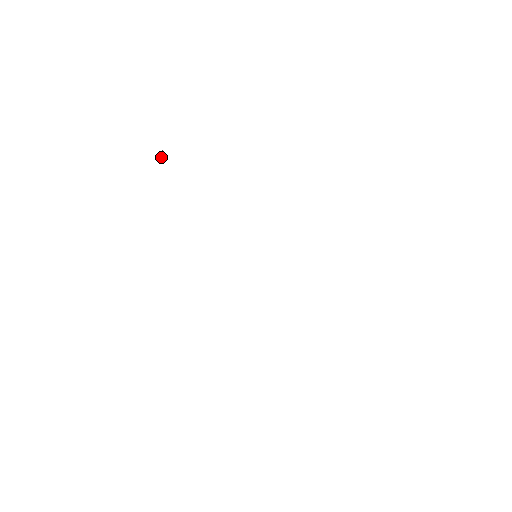
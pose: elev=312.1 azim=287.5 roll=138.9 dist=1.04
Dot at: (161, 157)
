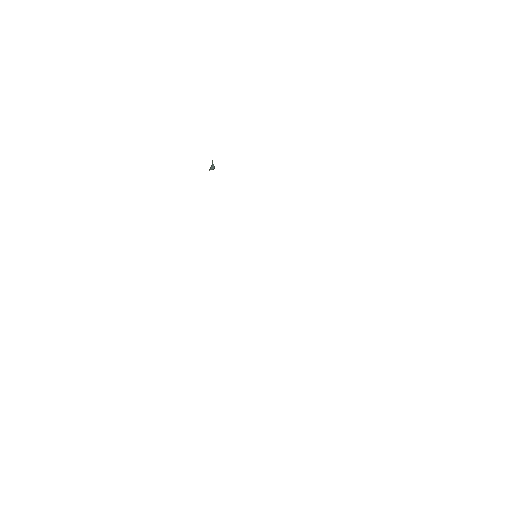
Dot at: (211, 168)
